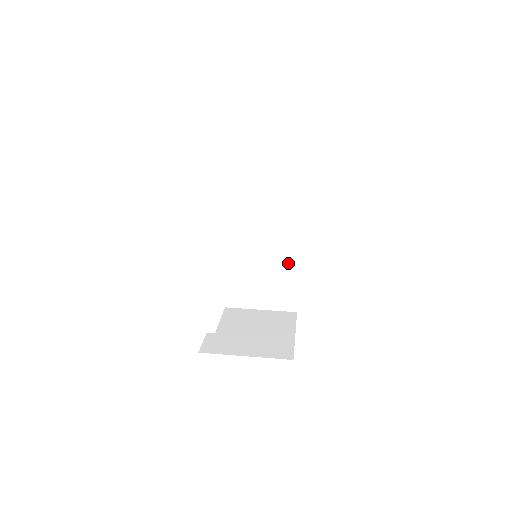
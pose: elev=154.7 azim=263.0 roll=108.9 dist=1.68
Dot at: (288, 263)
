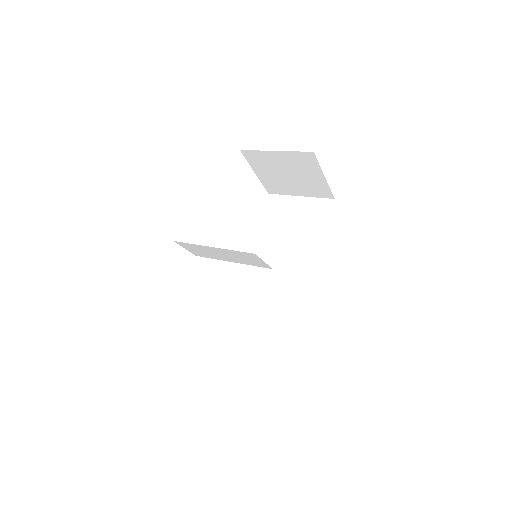
Dot at: (293, 302)
